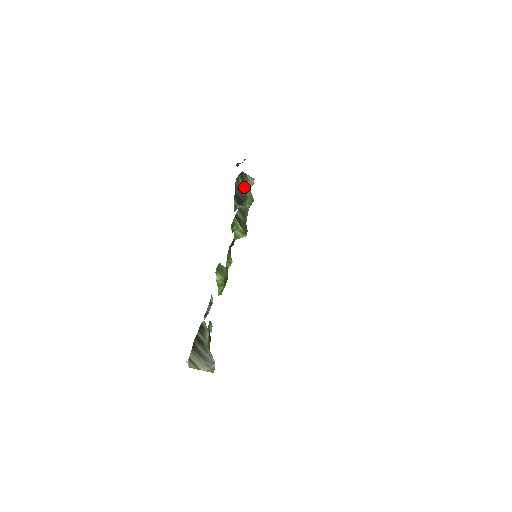
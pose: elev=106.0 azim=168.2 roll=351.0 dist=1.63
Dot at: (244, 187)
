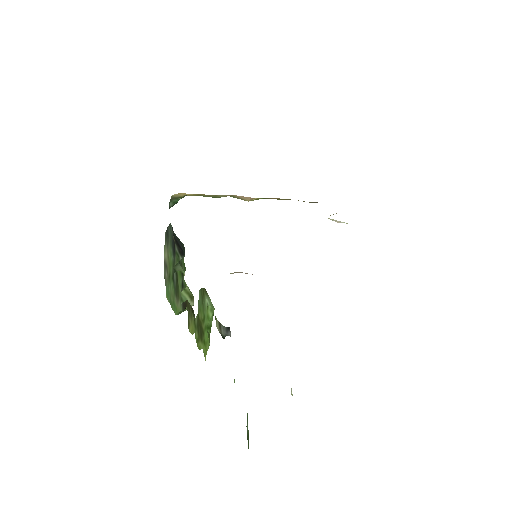
Dot at: occluded
